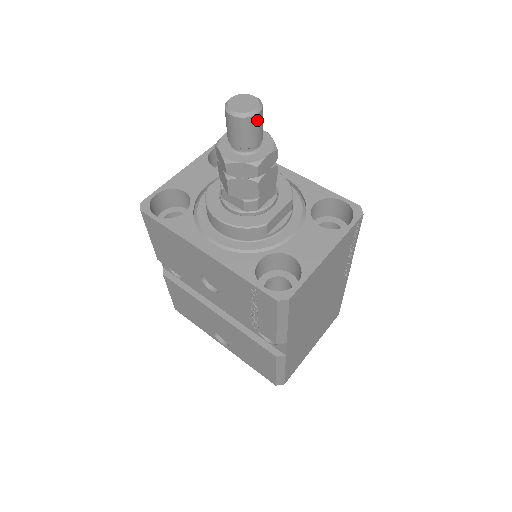
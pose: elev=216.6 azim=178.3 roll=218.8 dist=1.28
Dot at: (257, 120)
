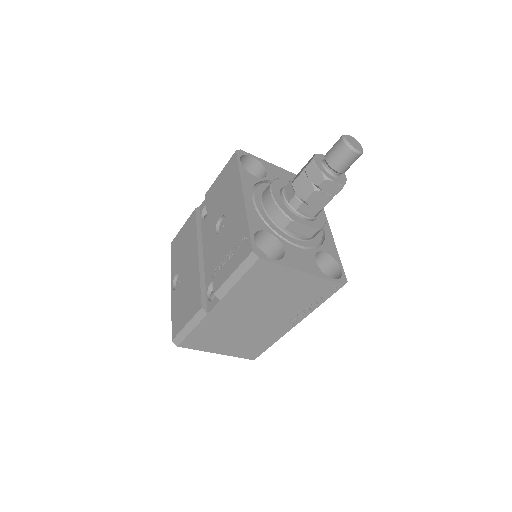
Dot at: (351, 156)
